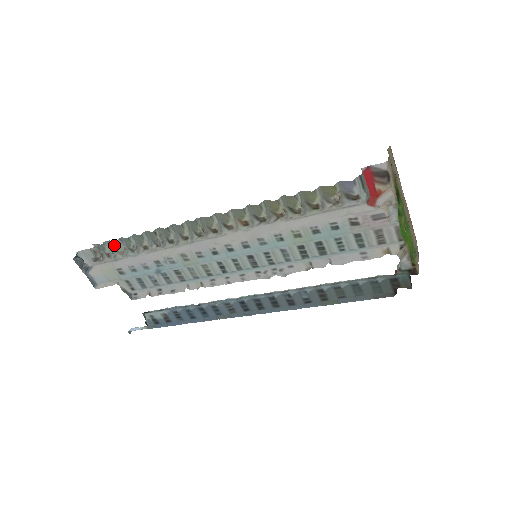
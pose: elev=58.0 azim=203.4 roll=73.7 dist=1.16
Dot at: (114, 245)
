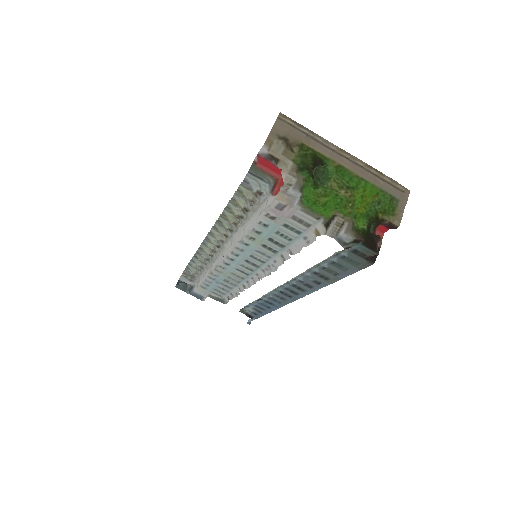
Dot at: occluded
